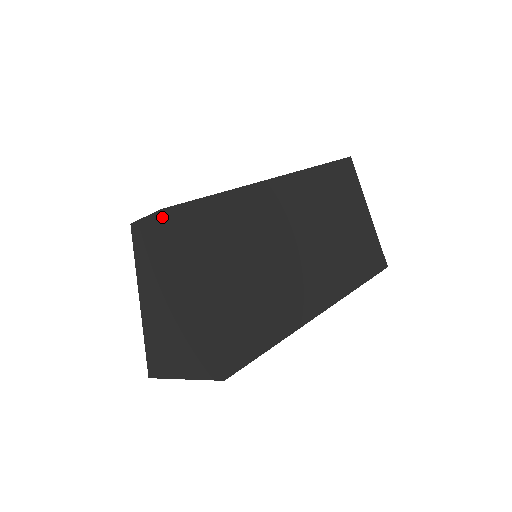
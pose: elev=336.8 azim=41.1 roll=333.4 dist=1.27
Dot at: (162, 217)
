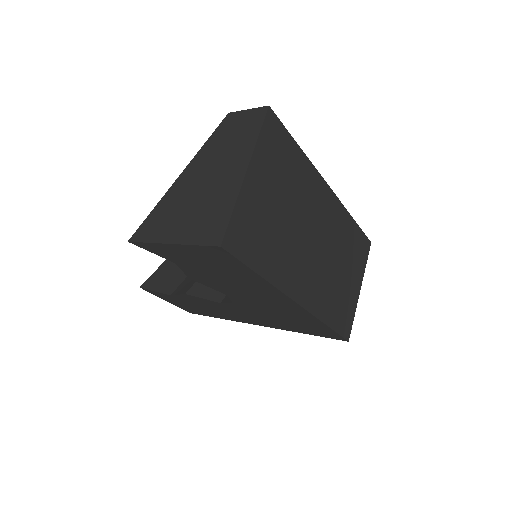
Dot at: (266, 111)
